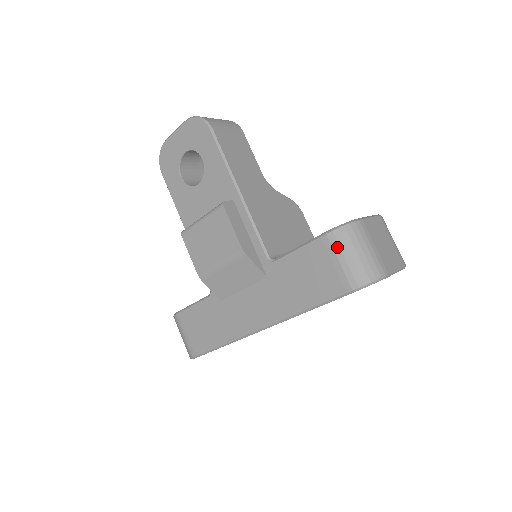
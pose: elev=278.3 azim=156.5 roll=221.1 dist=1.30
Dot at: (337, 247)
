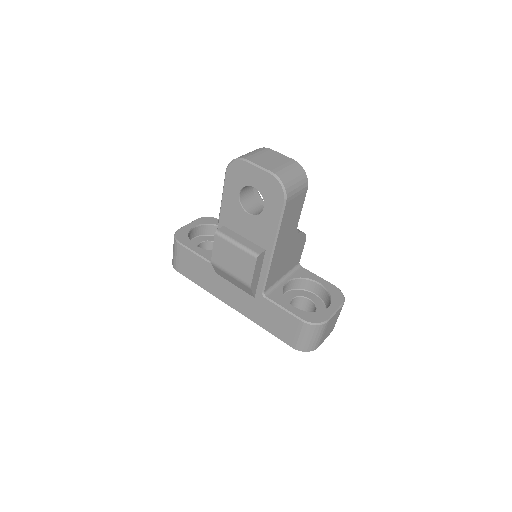
Dot at: (304, 331)
